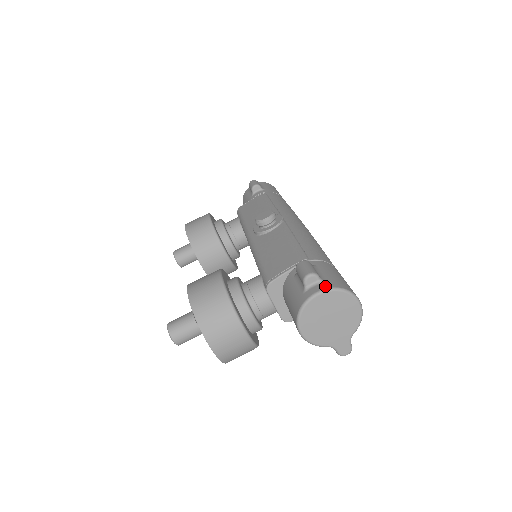
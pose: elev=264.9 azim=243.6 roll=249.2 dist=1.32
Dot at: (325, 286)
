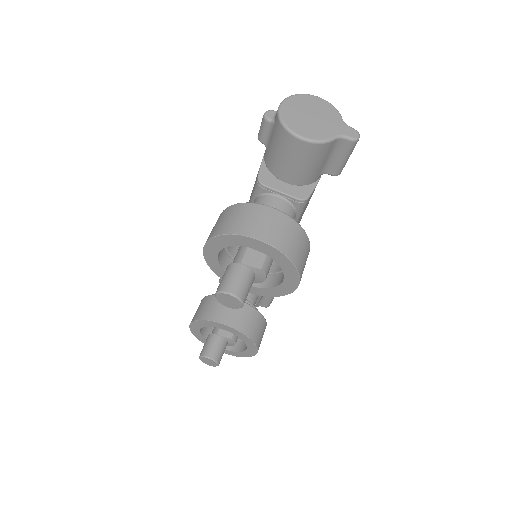
Dot at: occluded
